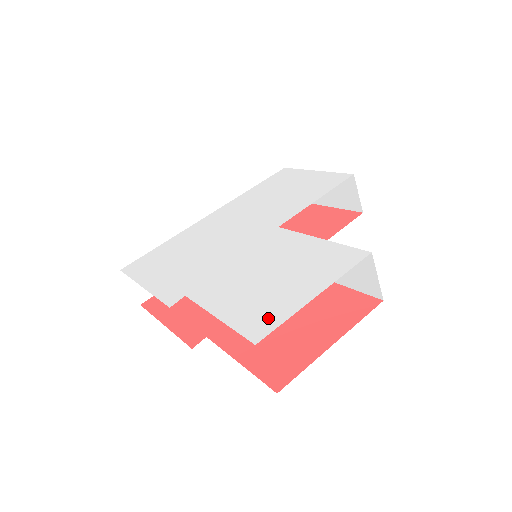
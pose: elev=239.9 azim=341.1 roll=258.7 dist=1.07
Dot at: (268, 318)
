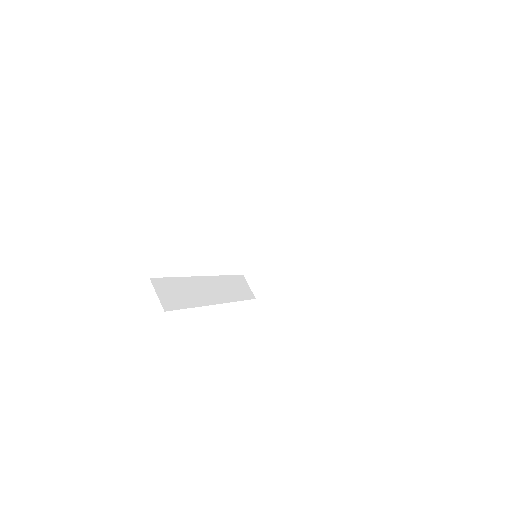
Dot at: occluded
